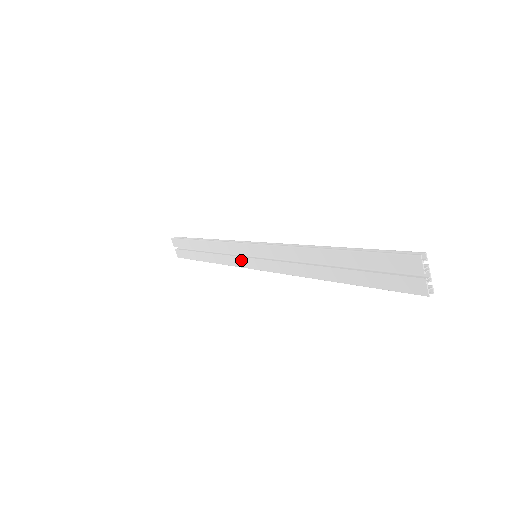
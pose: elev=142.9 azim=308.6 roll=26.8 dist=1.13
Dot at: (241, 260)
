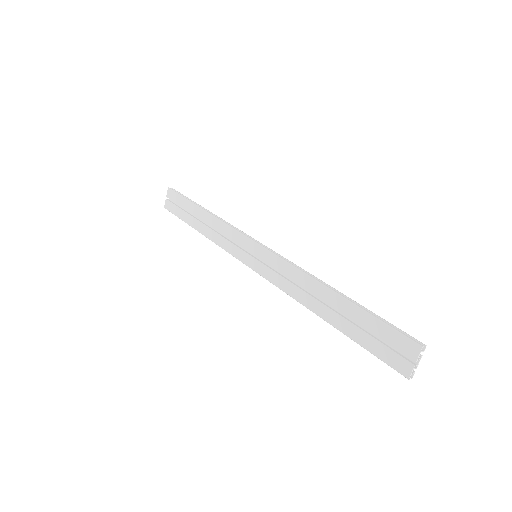
Dot at: (238, 251)
